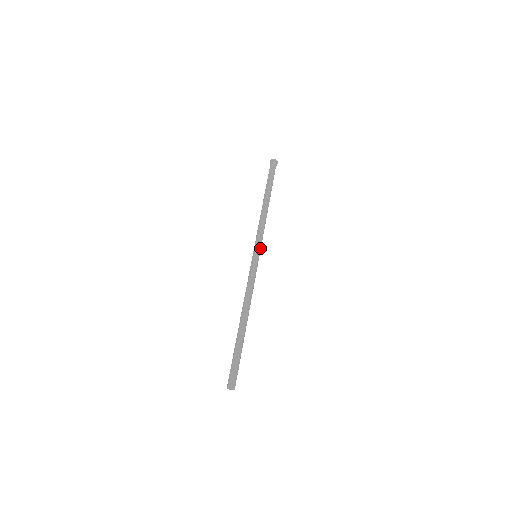
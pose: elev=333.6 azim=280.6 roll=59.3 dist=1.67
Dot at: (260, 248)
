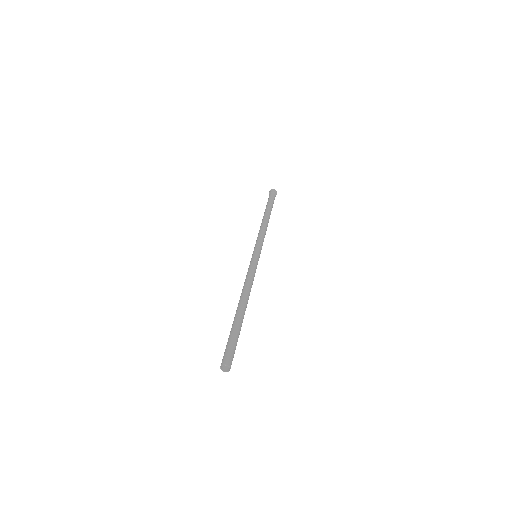
Dot at: (260, 249)
